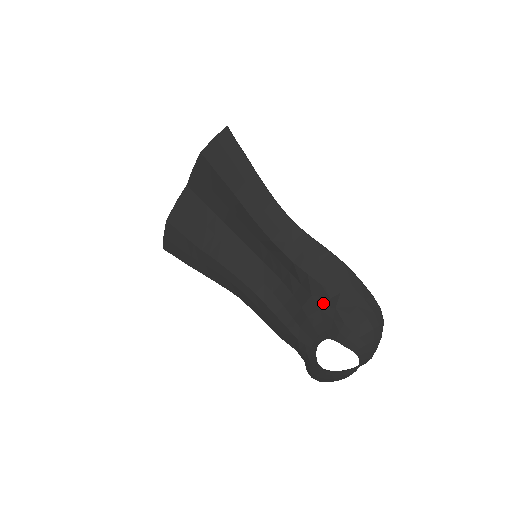
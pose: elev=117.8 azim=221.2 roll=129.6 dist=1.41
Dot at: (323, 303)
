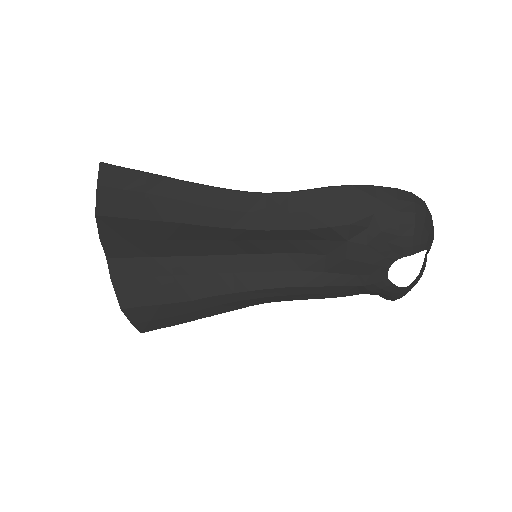
Dot at: (365, 237)
